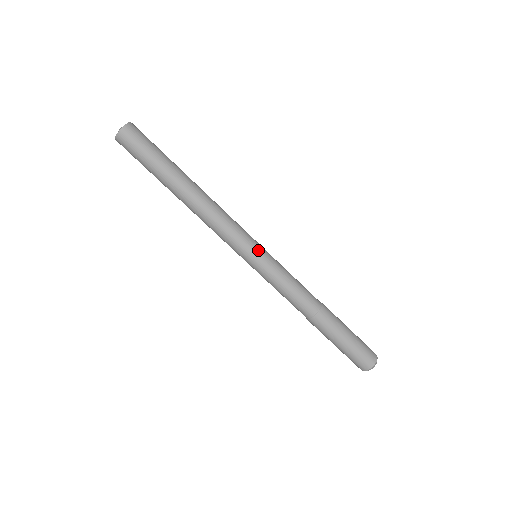
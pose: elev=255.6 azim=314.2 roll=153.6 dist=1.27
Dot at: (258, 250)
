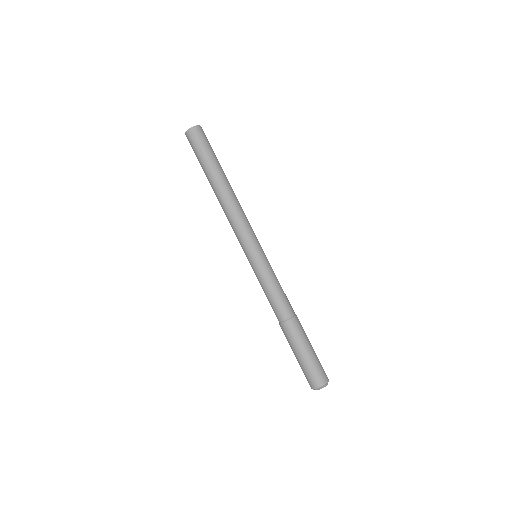
Dot at: (259, 250)
